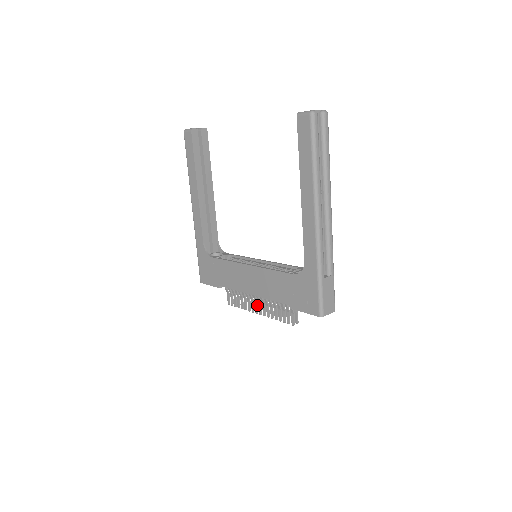
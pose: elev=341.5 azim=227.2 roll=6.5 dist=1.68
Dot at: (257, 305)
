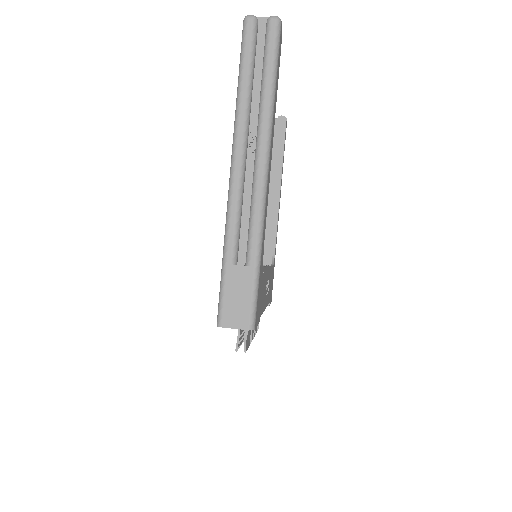
Dot at: occluded
